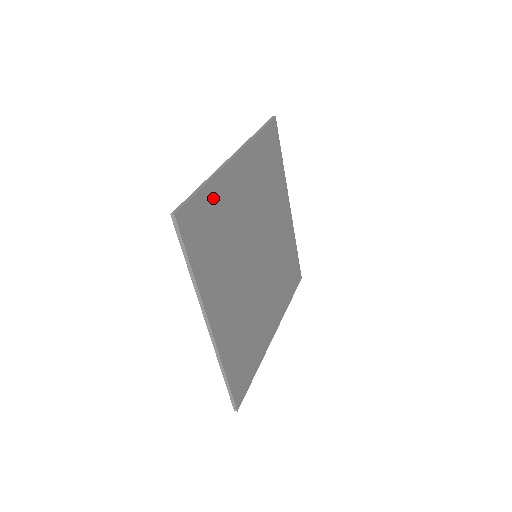
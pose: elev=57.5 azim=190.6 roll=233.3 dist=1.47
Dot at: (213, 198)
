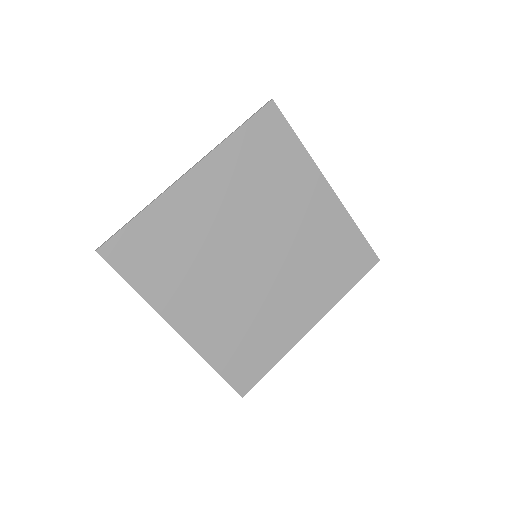
Dot at: (293, 155)
